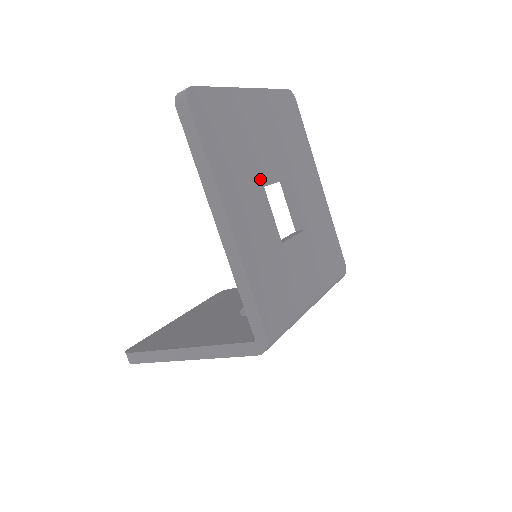
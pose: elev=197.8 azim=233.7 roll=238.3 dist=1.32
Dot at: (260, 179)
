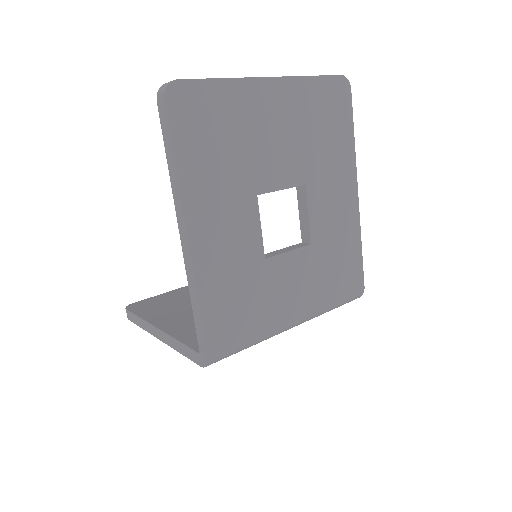
Dot at: (254, 186)
